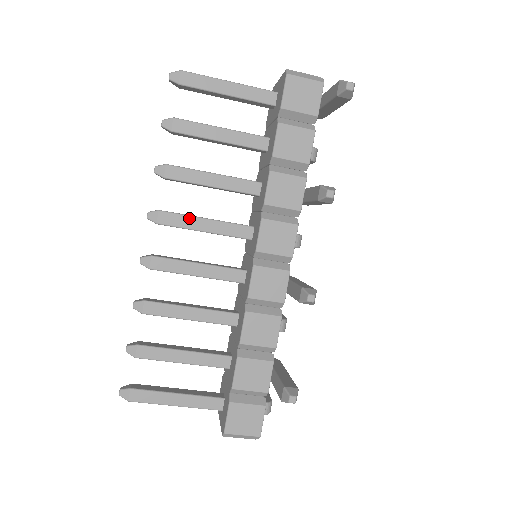
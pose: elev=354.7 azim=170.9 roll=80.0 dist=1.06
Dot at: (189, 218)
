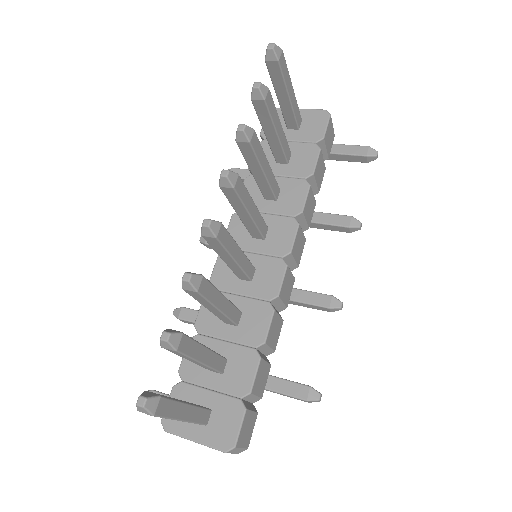
Dot at: (249, 196)
